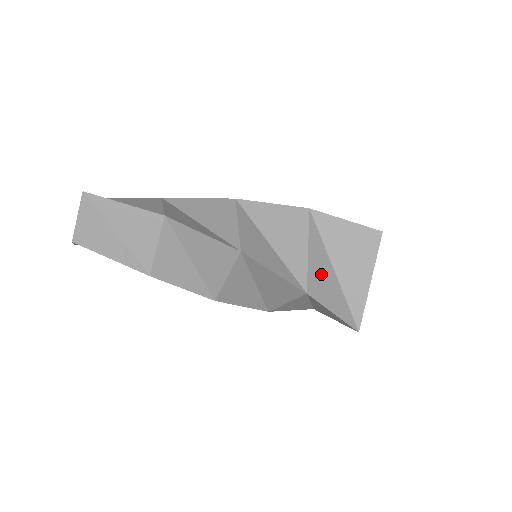
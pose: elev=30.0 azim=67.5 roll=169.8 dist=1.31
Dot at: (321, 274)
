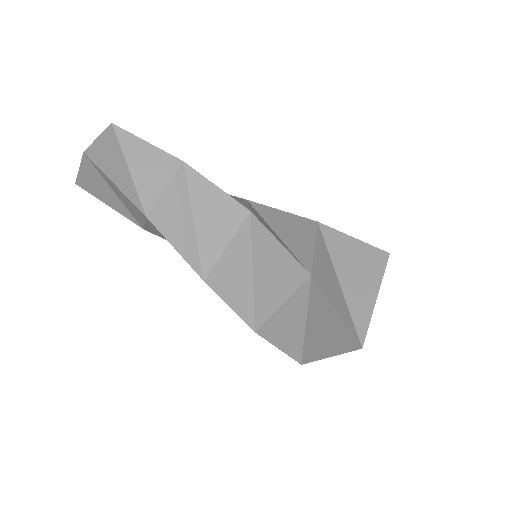
Dot at: (326, 273)
